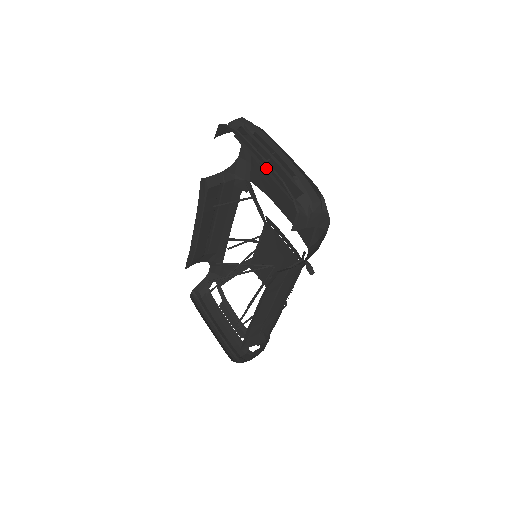
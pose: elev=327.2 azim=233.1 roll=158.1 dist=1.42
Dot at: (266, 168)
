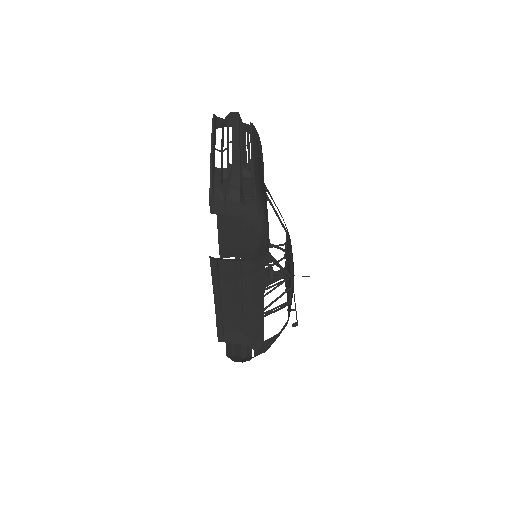
Dot at: (221, 155)
